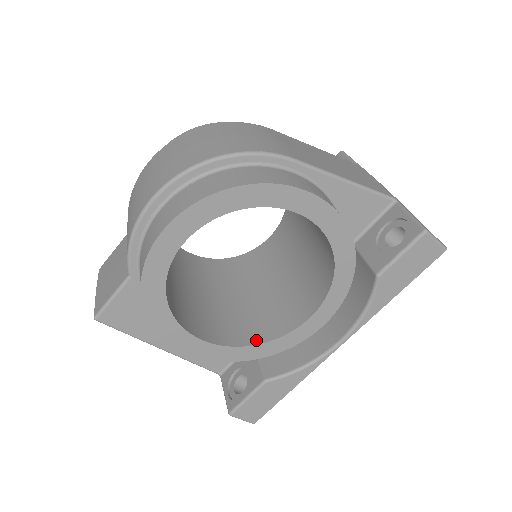
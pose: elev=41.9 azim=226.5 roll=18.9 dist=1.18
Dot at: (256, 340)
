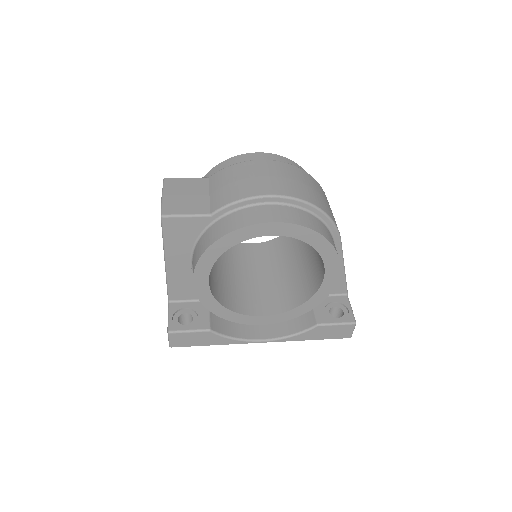
Dot at: (225, 304)
